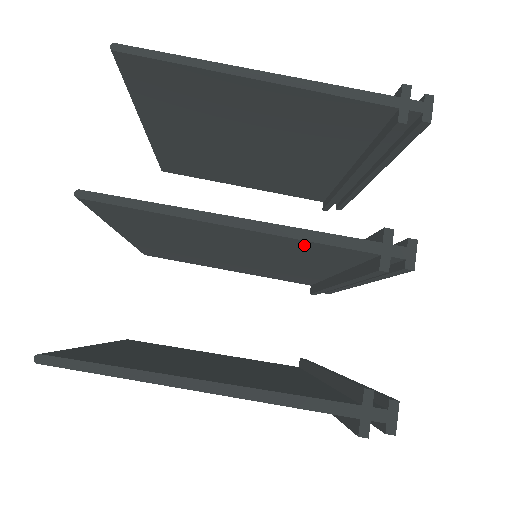
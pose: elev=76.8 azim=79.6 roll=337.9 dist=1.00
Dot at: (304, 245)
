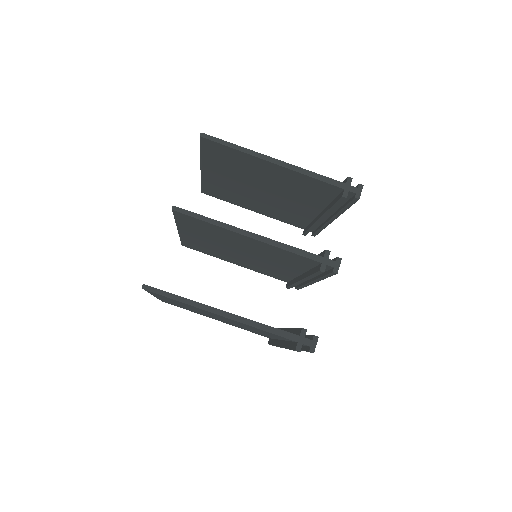
Dot at: (284, 252)
